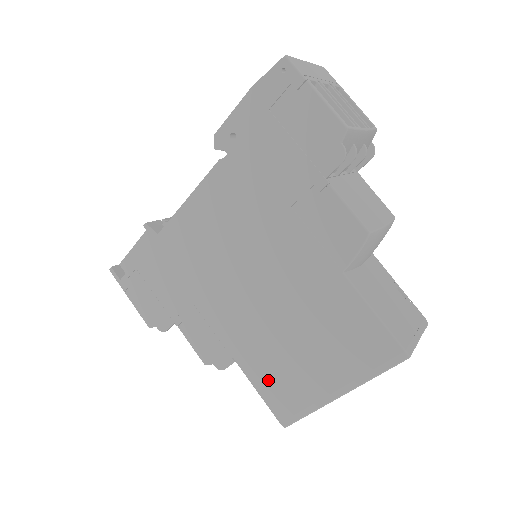
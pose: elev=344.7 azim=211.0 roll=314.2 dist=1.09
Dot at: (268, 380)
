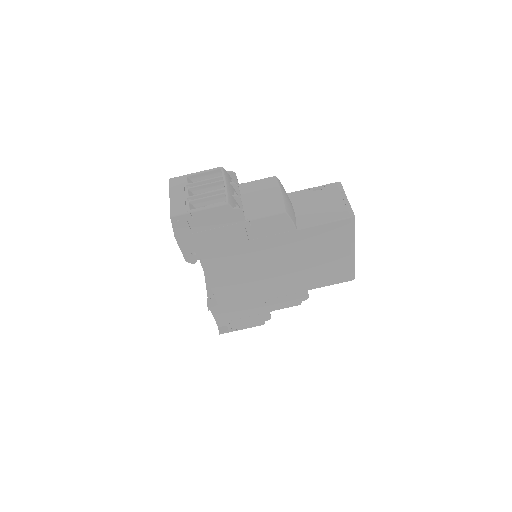
Dot at: (327, 279)
